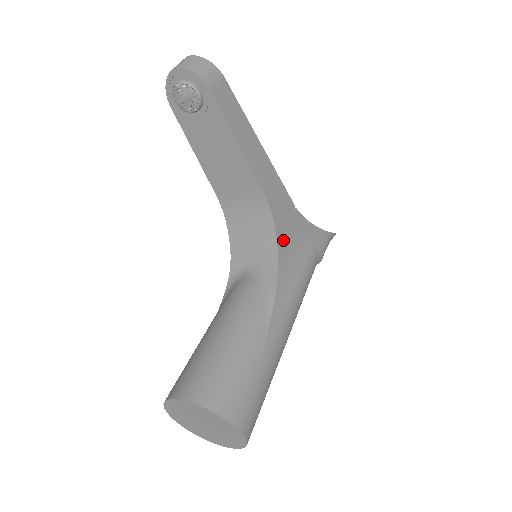
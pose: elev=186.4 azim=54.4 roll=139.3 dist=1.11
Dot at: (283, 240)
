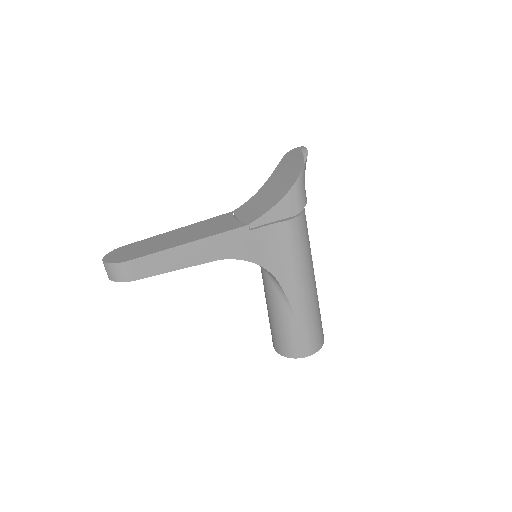
Dot at: (259, 255)
